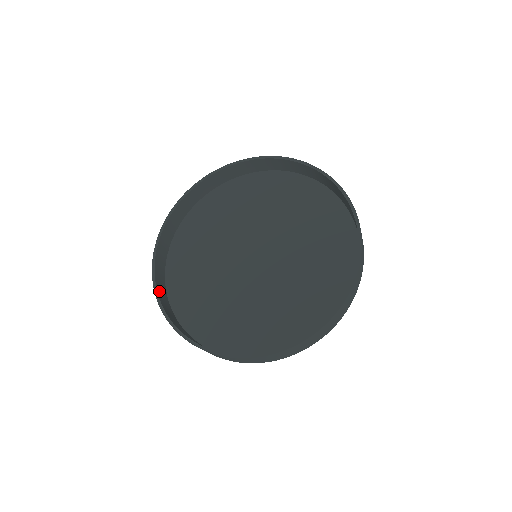
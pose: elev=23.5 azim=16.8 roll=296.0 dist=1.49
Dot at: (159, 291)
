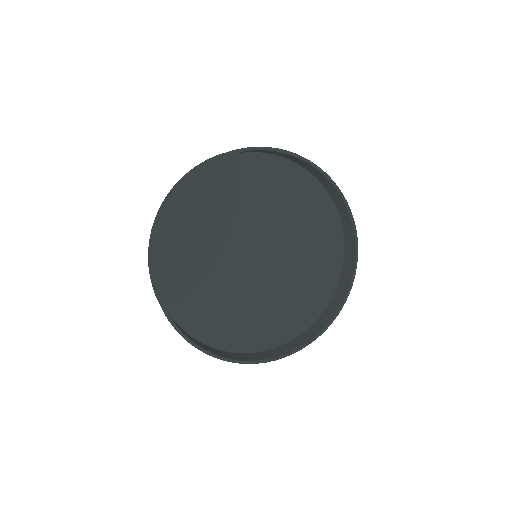
Dot at: (161, 219)
